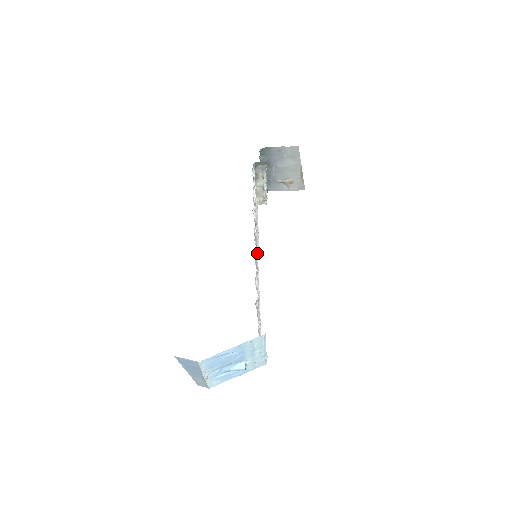
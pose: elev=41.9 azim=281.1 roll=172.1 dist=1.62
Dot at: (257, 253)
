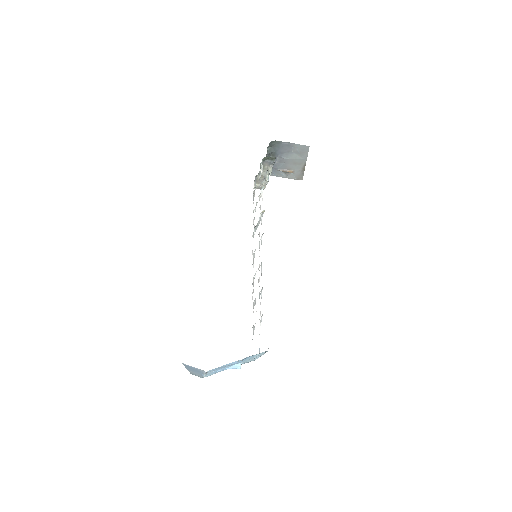
Dot at: (259, 256)
